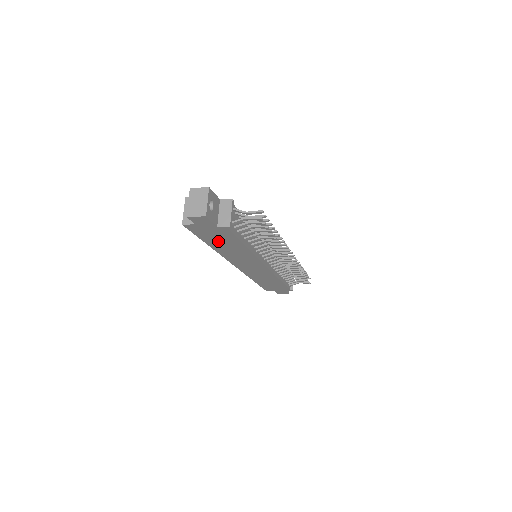
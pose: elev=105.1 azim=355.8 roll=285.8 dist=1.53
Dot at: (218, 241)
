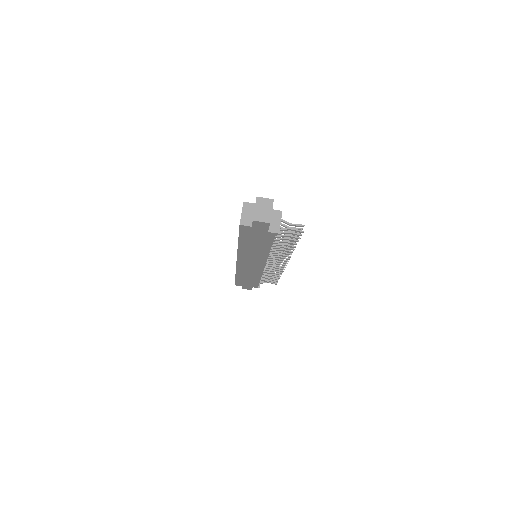
Dot at: (252, 241)
